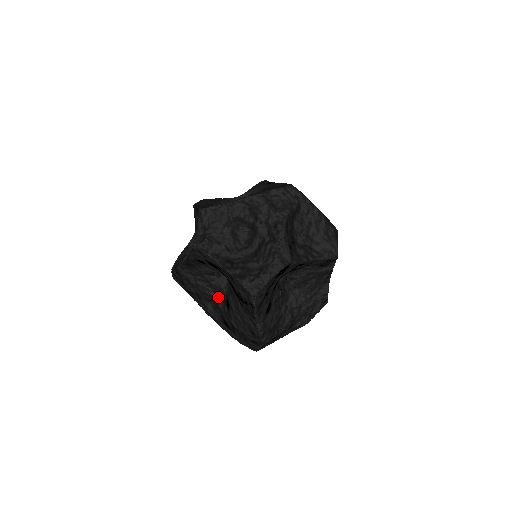
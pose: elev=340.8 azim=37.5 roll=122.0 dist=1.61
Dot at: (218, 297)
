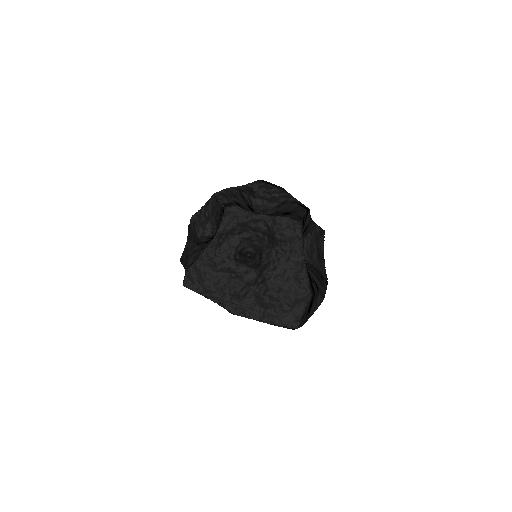
Dot at: (246, 277)
